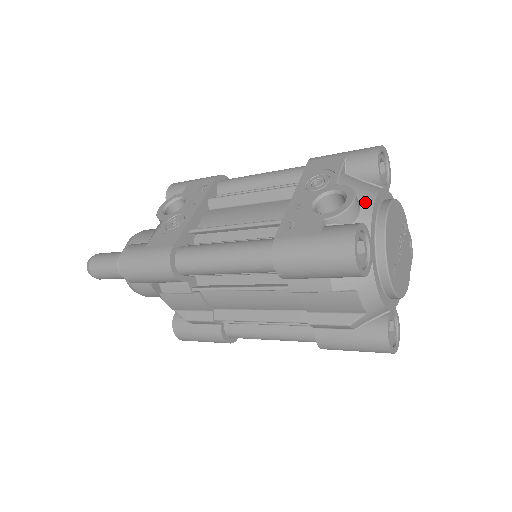
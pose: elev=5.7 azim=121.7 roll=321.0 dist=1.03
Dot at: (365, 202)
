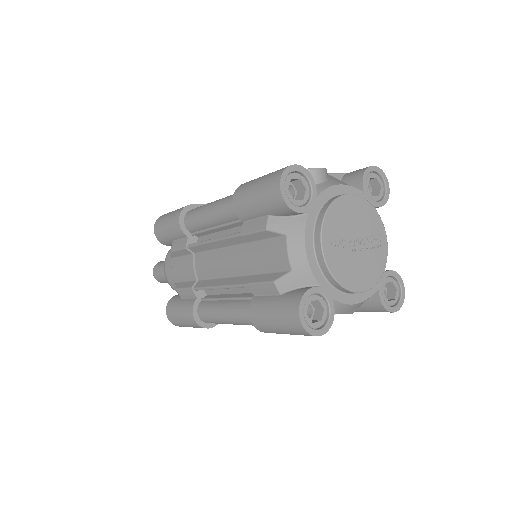
Dot at: (333, 182)
